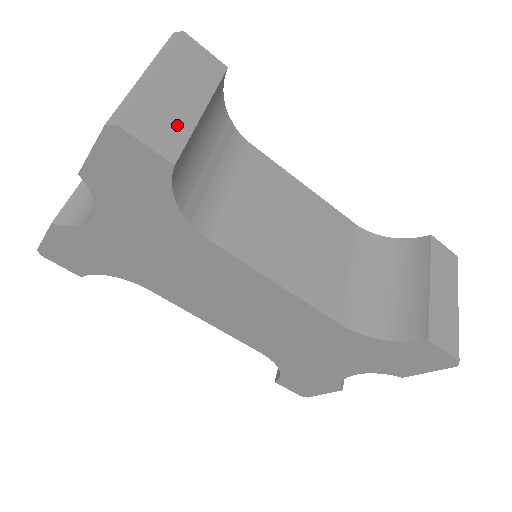
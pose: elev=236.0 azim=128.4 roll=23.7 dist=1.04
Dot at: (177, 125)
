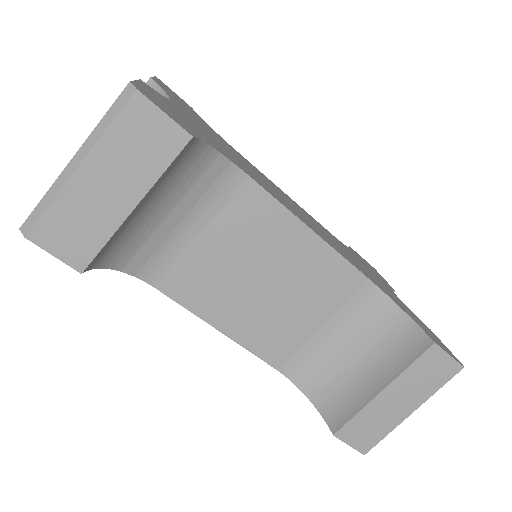
Dot at: (94, 230)
